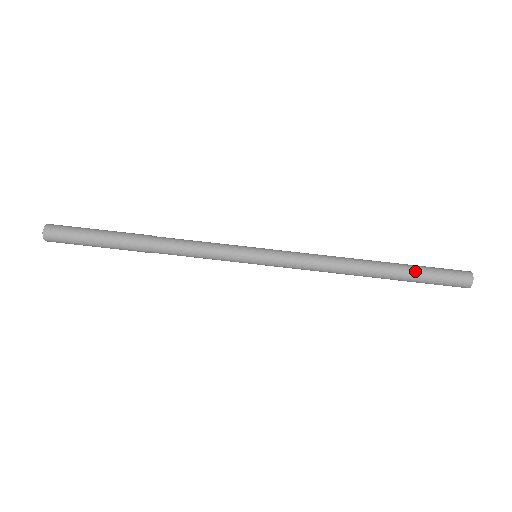
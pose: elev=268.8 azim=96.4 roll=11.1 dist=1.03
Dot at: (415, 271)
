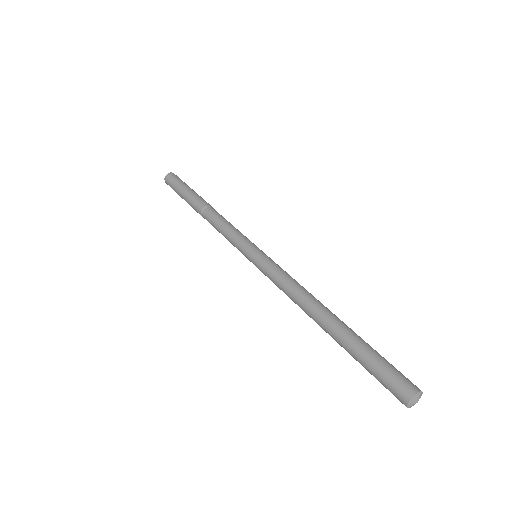
Dot at: (368, 345)
